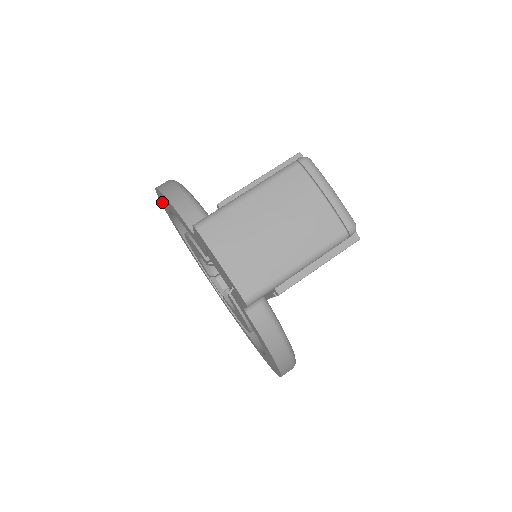
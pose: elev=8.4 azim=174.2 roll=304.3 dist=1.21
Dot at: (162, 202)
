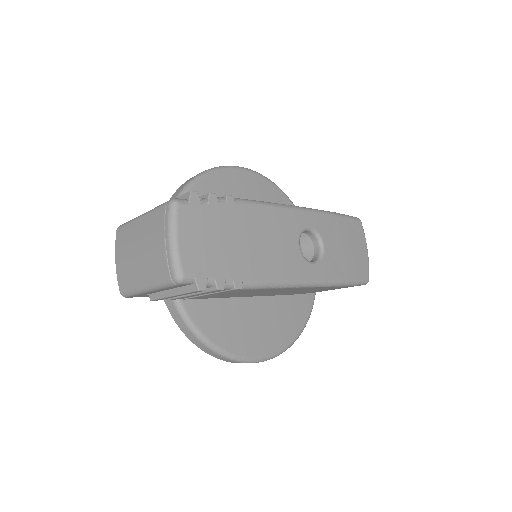
Dot at: occluded
